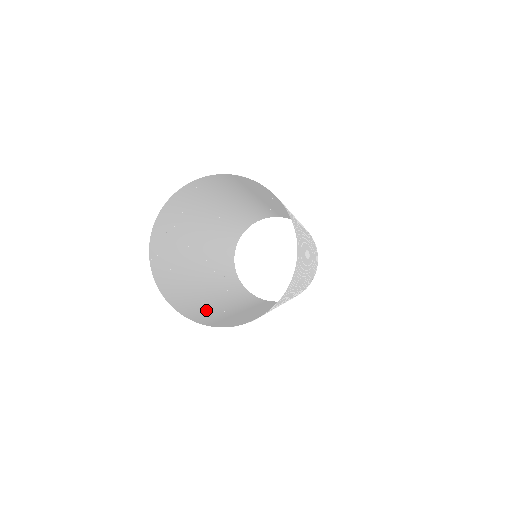
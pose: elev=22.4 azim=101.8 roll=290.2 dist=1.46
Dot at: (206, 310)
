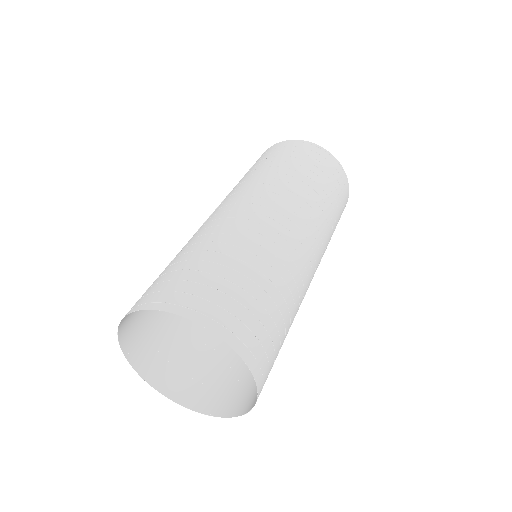
Dot at: (212, 357)
